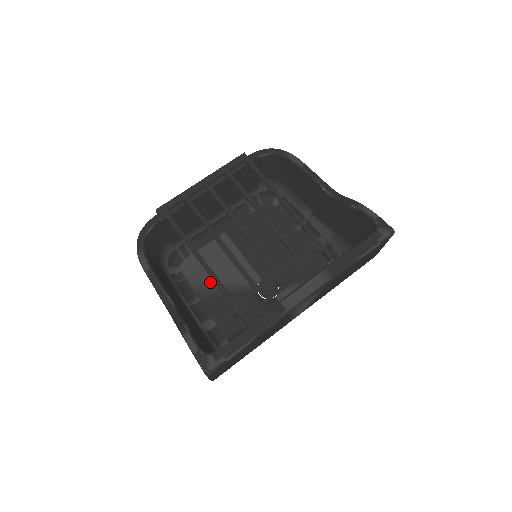
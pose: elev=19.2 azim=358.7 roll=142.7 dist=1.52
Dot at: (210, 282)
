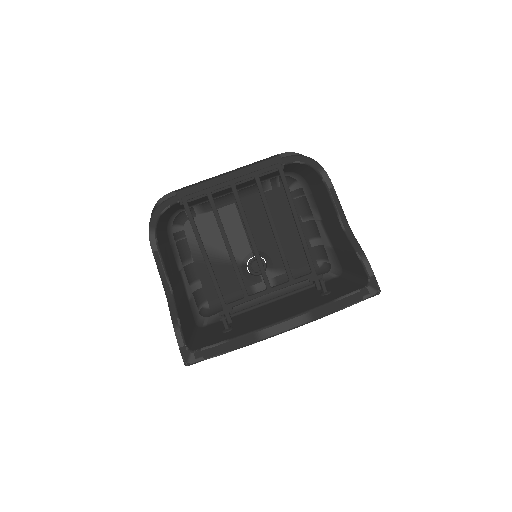
Dot at: (207, 247)
